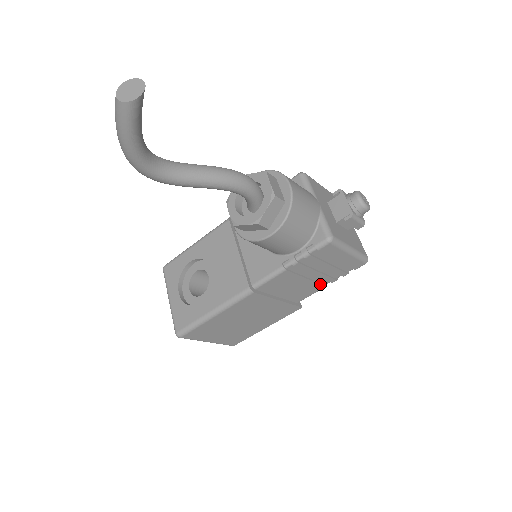
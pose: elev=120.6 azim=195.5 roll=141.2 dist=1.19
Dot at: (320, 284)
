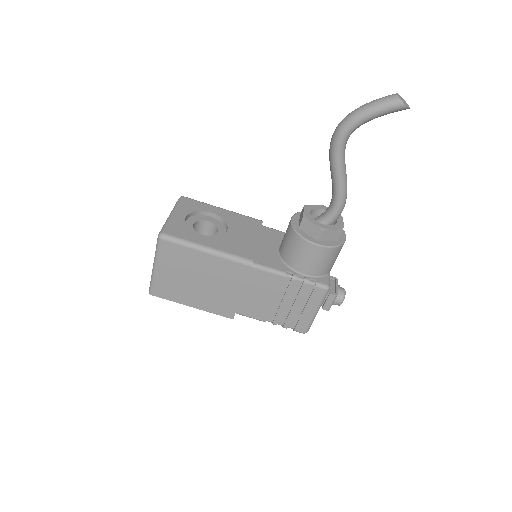
Dot at: (268, 315)
